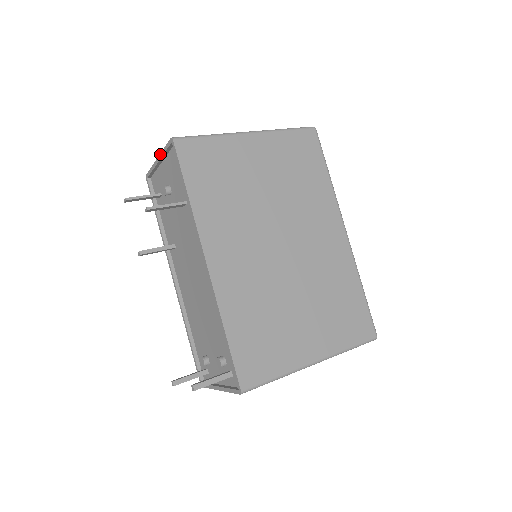
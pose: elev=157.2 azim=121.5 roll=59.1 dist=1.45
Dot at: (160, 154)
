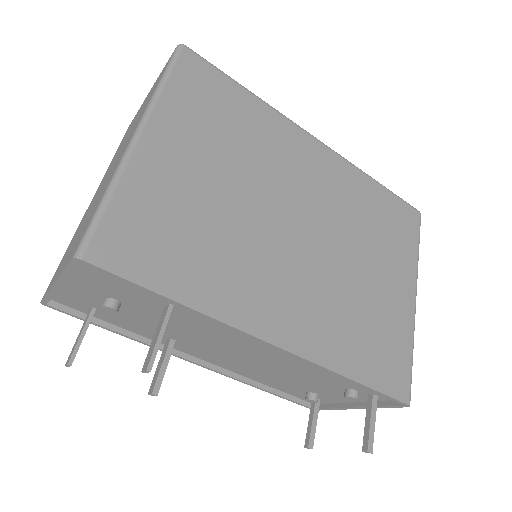
Dot at: (58, 279)
